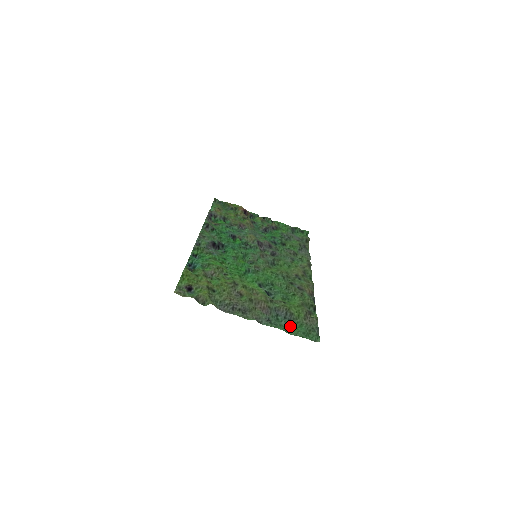
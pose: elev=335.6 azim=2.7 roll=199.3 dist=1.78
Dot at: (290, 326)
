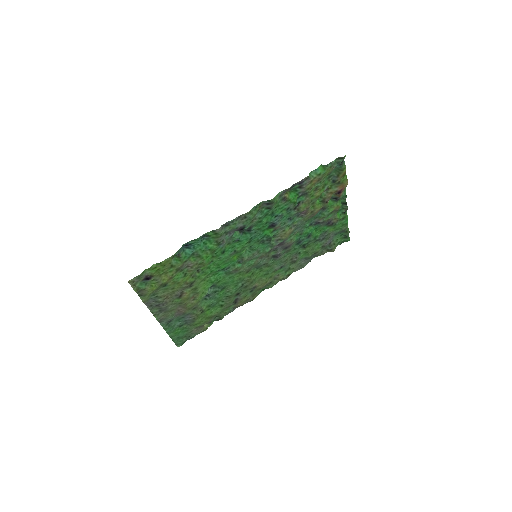
Dot at: (179, 327)
